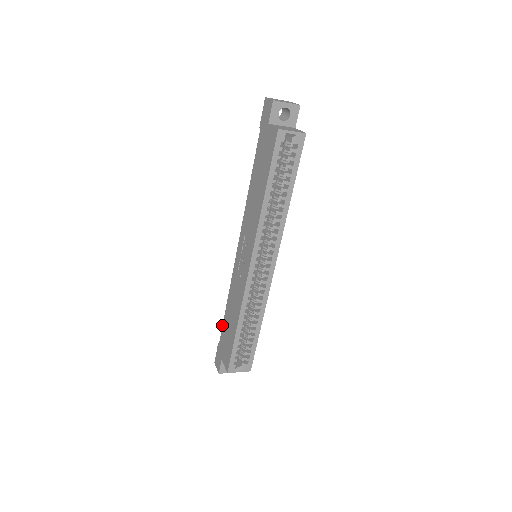
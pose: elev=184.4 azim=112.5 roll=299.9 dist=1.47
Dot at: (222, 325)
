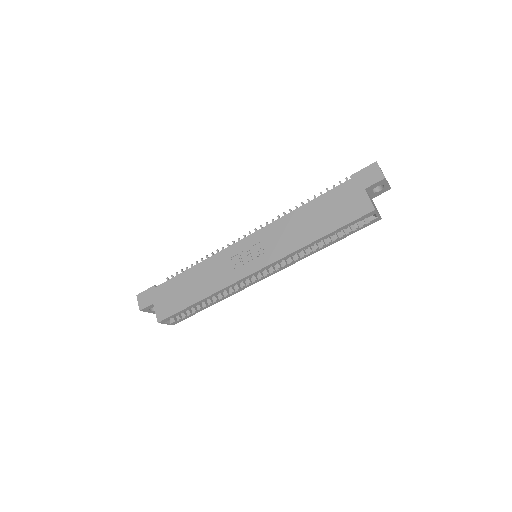
Dot at: (173, 277)
